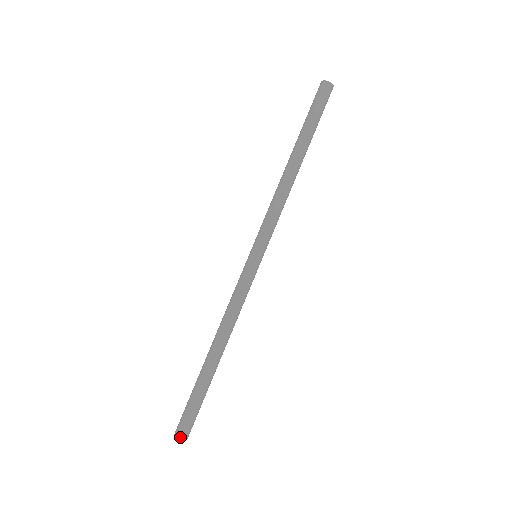
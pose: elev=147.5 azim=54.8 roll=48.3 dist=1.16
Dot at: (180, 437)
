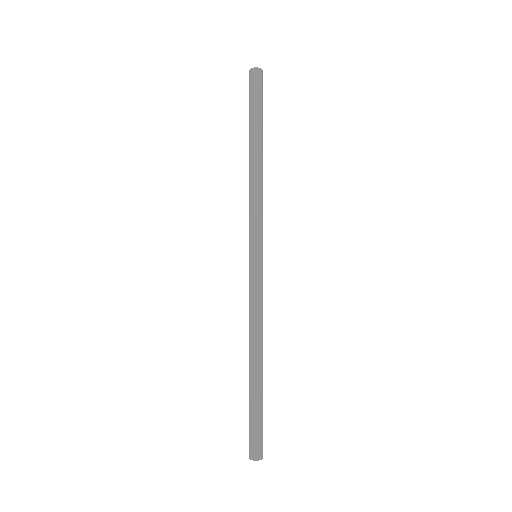
Dot at: (259, 458)
